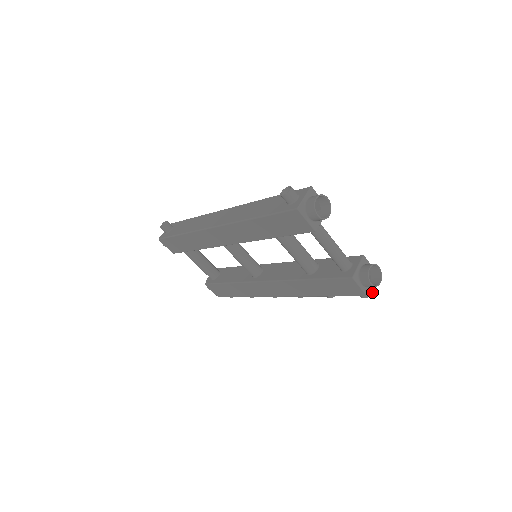
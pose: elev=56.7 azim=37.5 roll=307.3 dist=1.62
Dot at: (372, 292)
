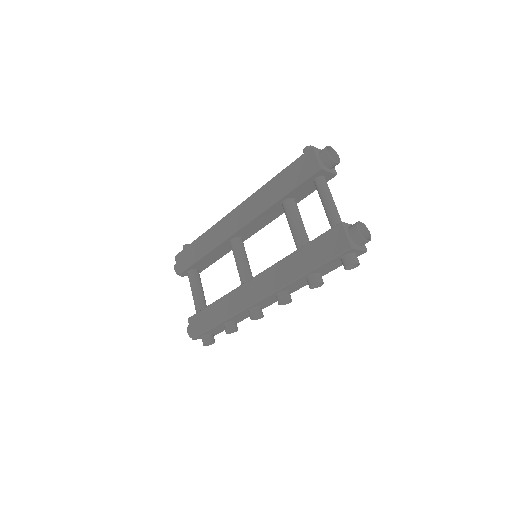
Dot at: (357, 262)
